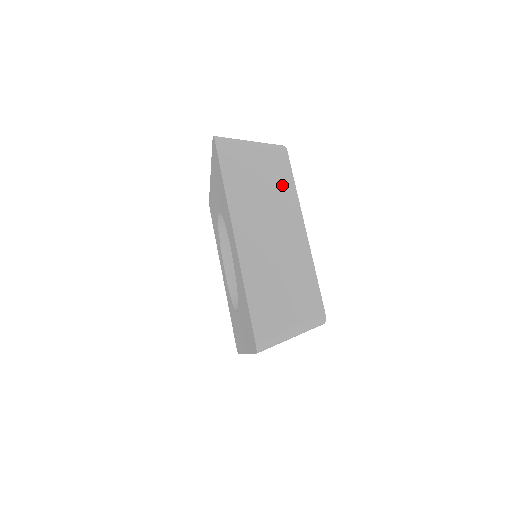
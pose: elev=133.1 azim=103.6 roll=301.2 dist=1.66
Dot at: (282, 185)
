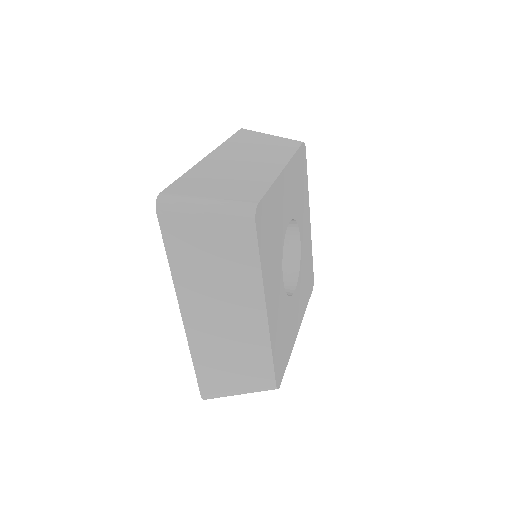
Dot at: (282, 150)
